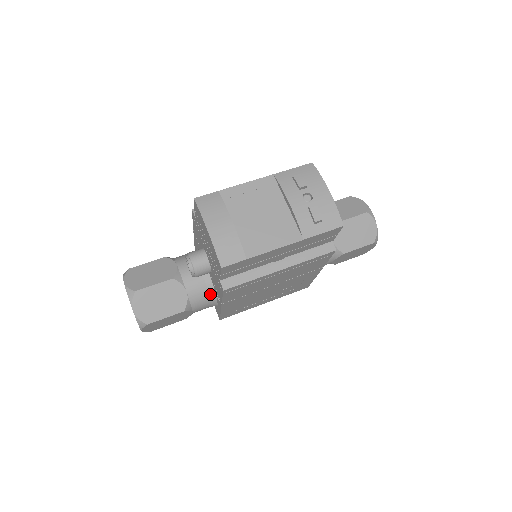
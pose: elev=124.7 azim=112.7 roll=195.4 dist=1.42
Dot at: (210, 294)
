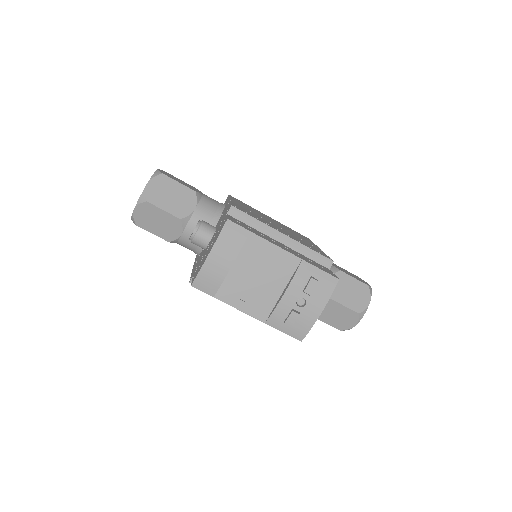
Dot at: (197, 250)
